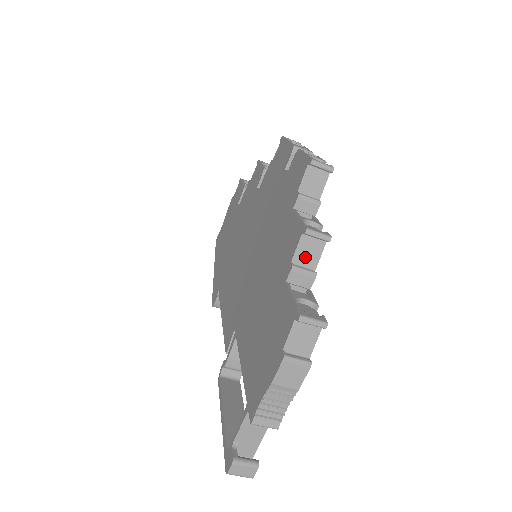
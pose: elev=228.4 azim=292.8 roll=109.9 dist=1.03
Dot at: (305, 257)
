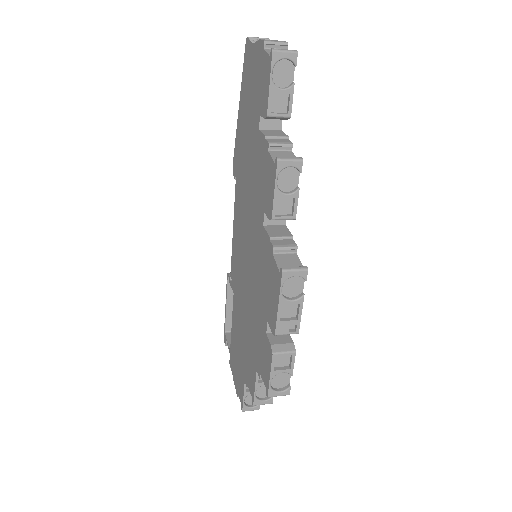
Dot at: occluded
